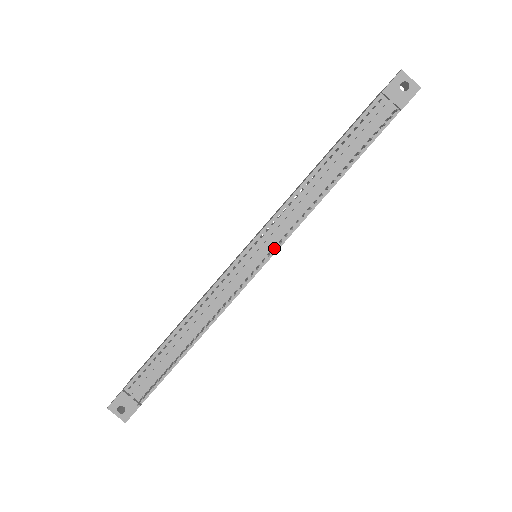
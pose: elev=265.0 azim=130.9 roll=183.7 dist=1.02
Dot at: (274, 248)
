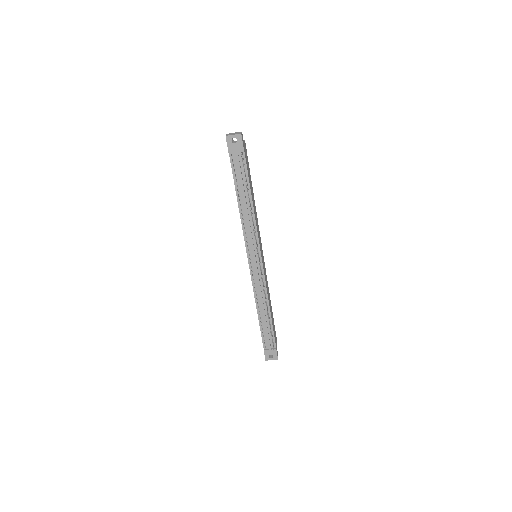
Dot at: (257, 253)
